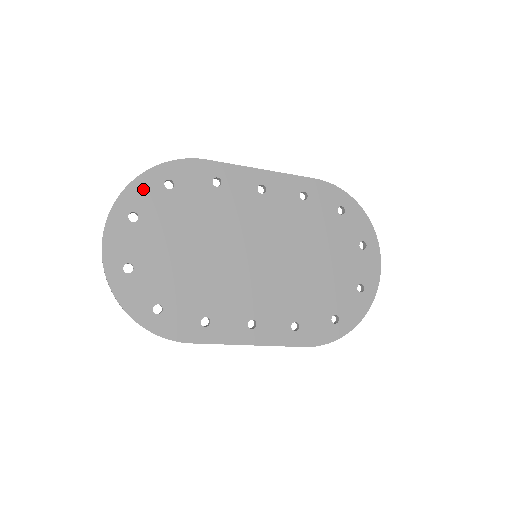
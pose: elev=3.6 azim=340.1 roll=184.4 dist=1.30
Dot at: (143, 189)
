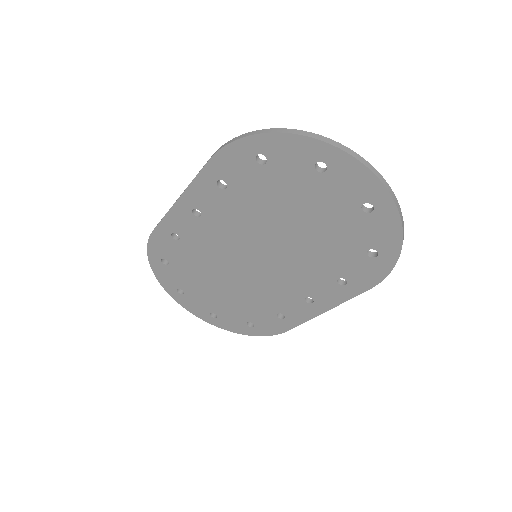
Dot at: (163, 275)
